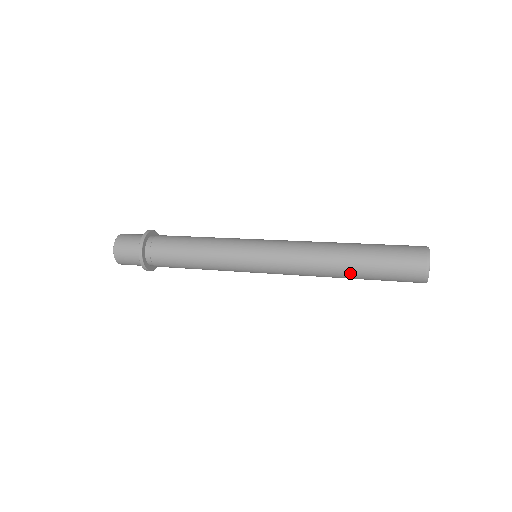
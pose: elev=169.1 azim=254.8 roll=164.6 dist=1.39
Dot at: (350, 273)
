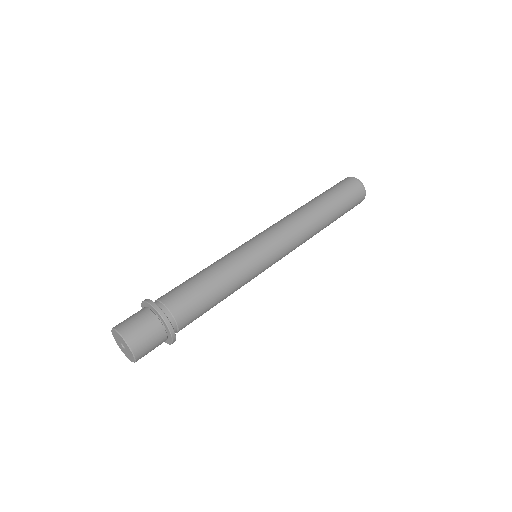
Dot at: (328, 215)
